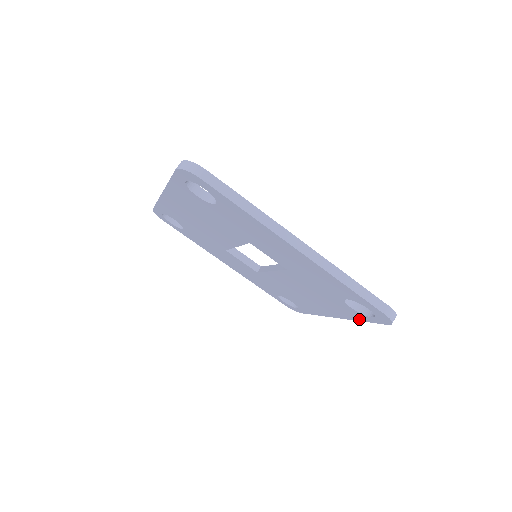
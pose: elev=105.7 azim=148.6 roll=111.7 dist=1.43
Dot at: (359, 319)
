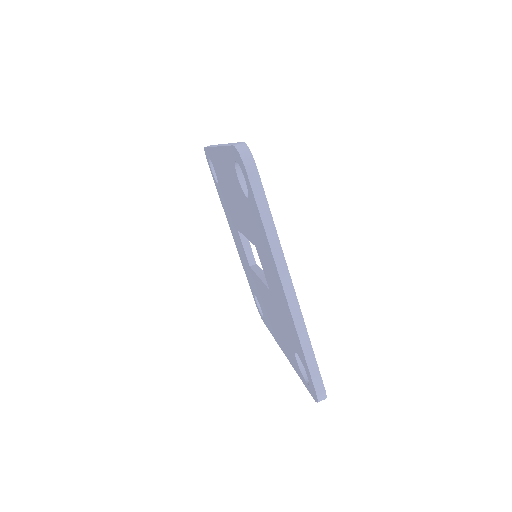
Dot at: (298, 372)
